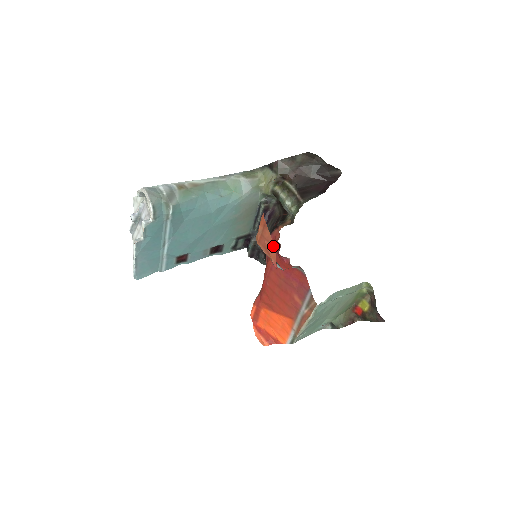
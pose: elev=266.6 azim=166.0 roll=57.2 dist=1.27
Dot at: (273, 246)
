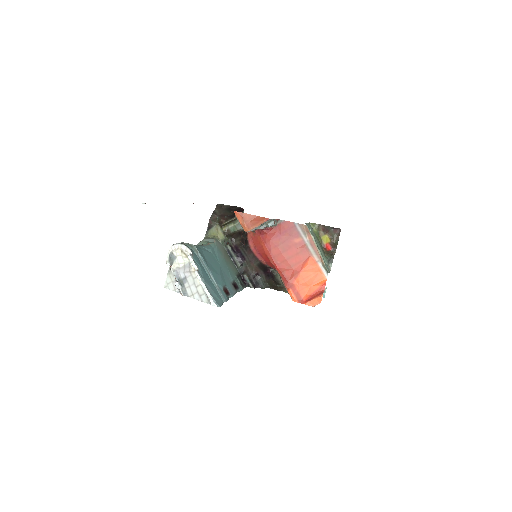
Dot at: (256, 217)
